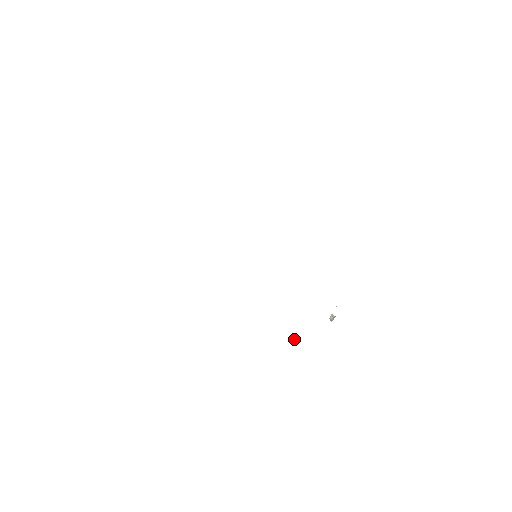
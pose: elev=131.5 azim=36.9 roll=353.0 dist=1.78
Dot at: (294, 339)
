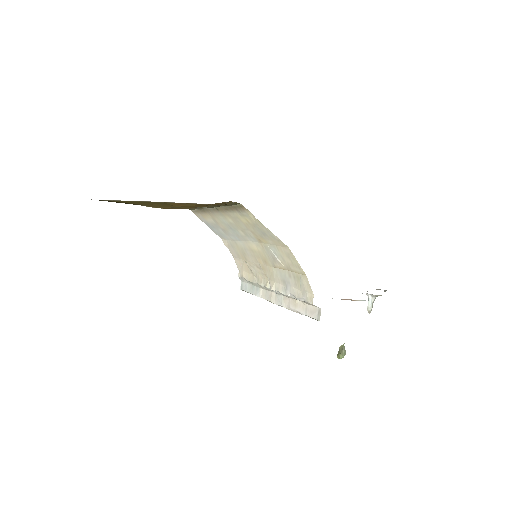
Dot at: (344, 354)
